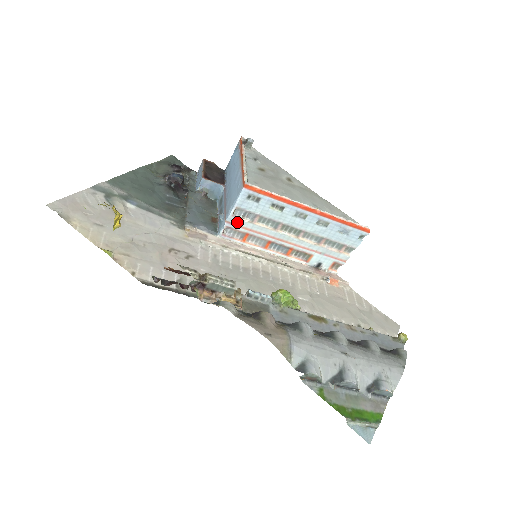
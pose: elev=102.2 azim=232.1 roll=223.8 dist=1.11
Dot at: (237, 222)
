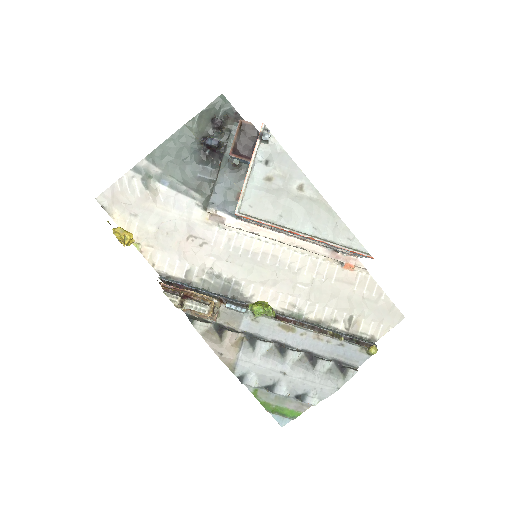
Dot at: (246, 220)
